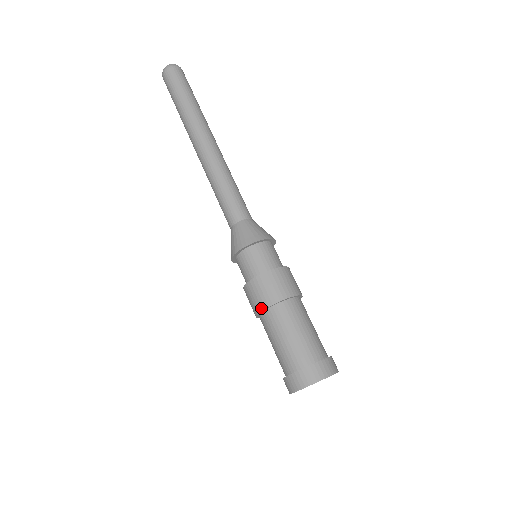
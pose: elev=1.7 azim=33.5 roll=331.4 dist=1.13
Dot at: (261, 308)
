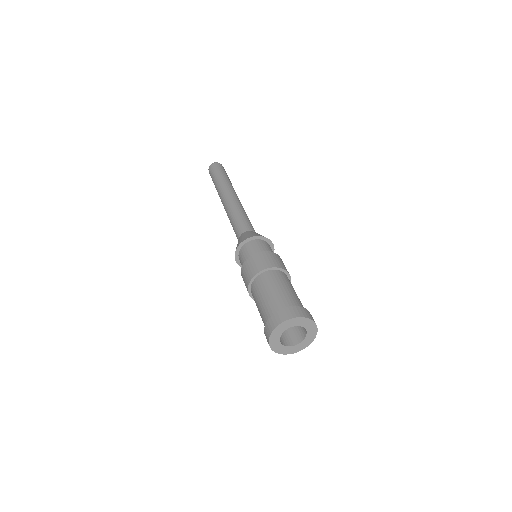
Dot at: (250, 278)
